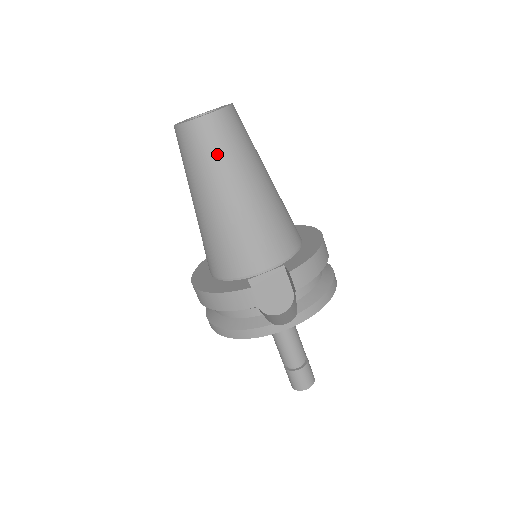
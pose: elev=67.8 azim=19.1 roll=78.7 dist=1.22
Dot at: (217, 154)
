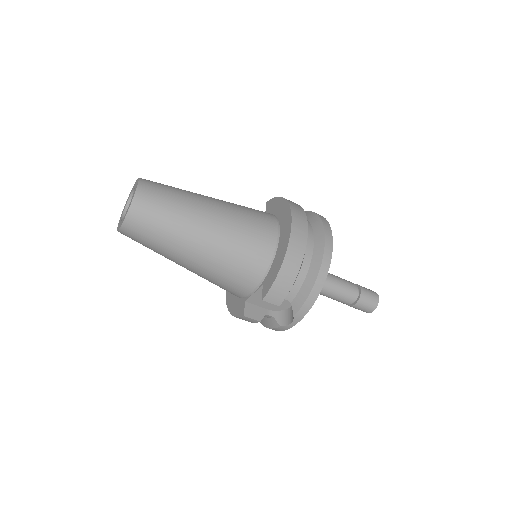
Dot at: (152, 243)
